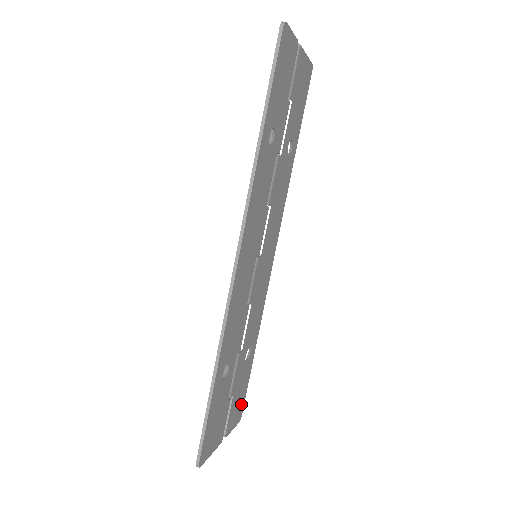
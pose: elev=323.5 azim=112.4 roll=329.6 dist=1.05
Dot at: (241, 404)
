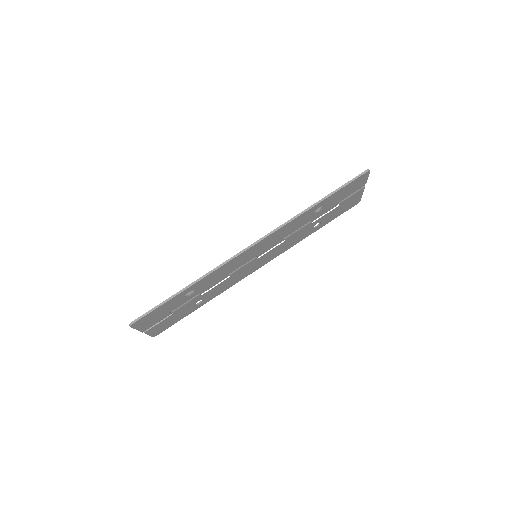
Dot at: (165, 327)
